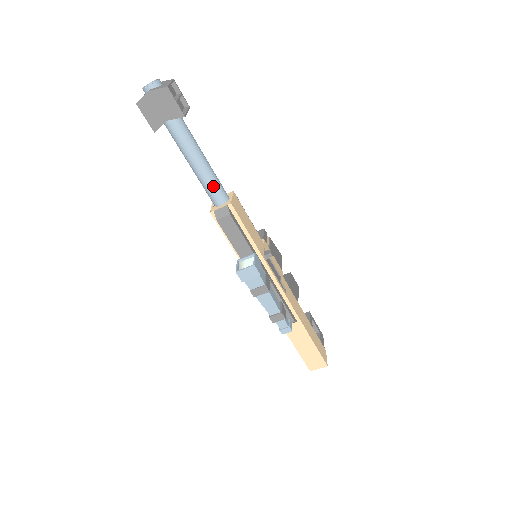
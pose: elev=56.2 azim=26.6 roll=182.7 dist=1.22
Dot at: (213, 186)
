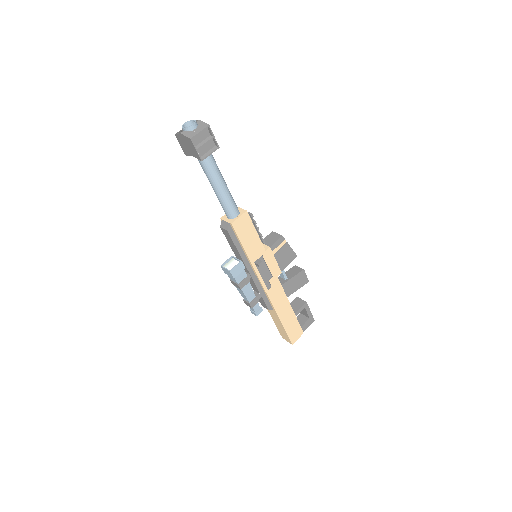
Dot at: (224, 205)
